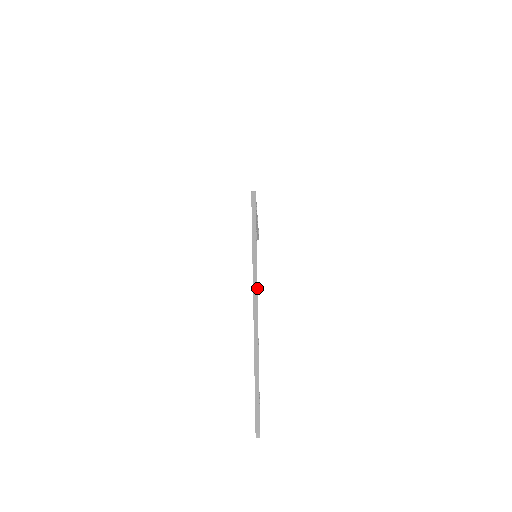
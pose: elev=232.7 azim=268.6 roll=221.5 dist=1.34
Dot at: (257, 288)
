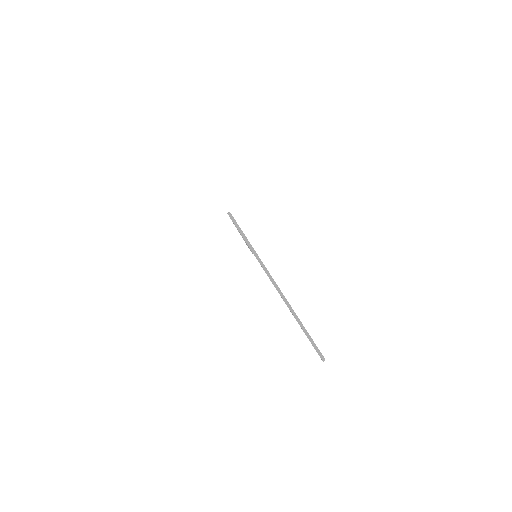
Dot at: occluded
